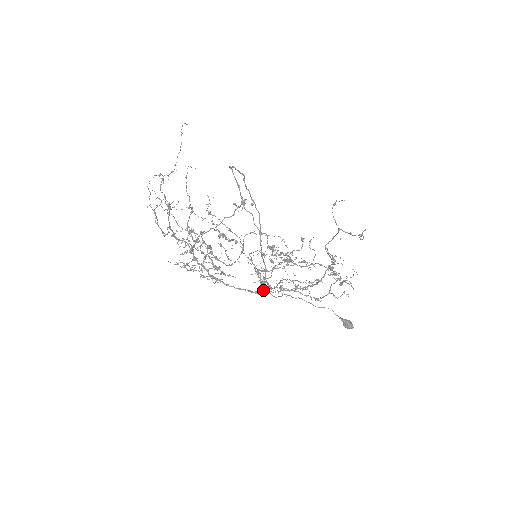
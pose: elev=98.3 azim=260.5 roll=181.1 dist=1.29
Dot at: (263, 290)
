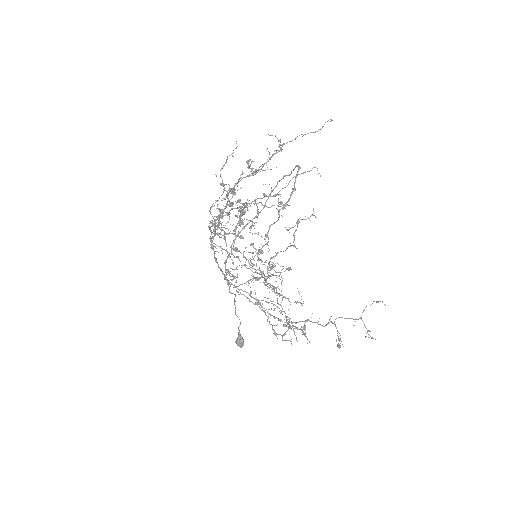
Dot at: (240, 289)
